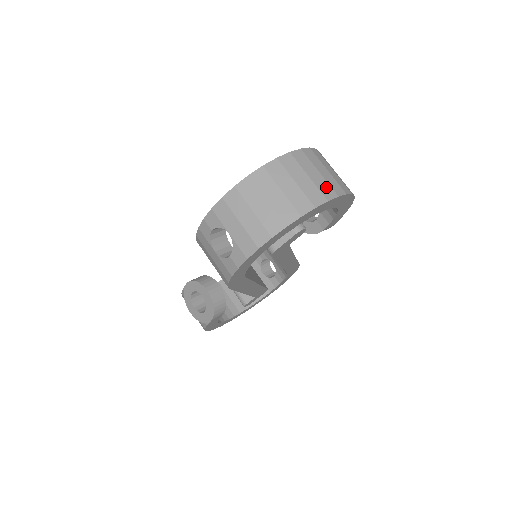
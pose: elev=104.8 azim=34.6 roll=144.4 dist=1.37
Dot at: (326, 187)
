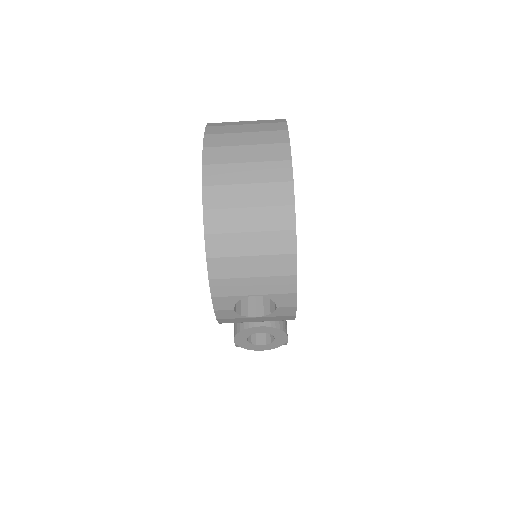
Dot at: (271, 150)
